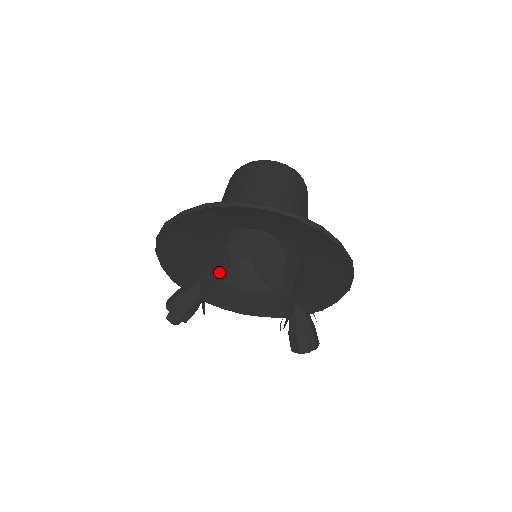
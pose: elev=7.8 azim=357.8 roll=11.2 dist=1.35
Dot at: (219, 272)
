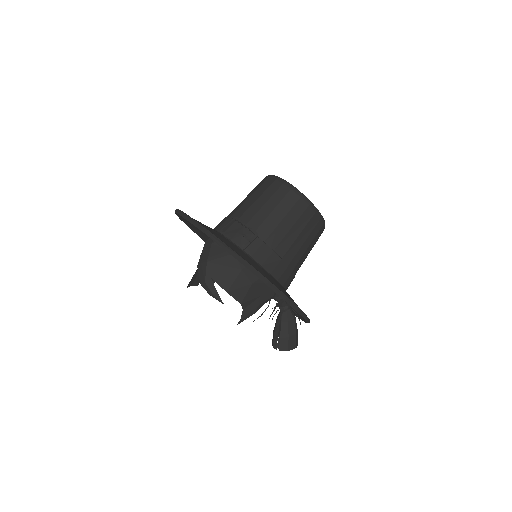
Dot at: occluded
